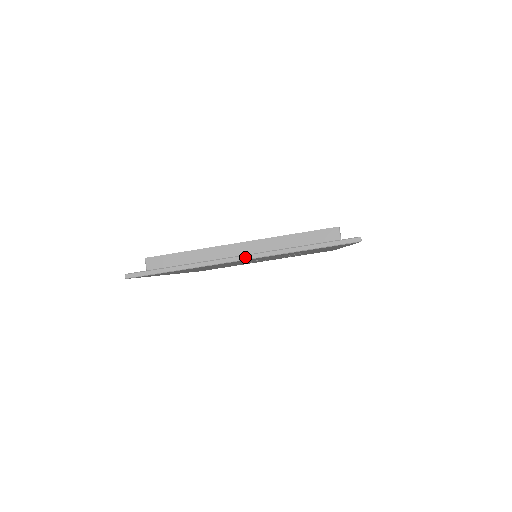
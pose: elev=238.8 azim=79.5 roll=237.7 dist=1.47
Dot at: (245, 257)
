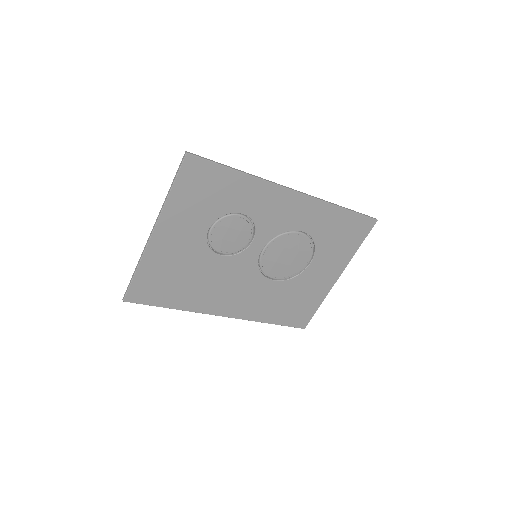
Dot at: (153, 229)
